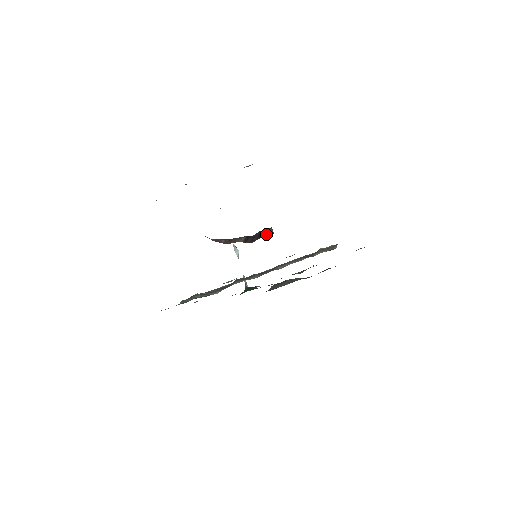
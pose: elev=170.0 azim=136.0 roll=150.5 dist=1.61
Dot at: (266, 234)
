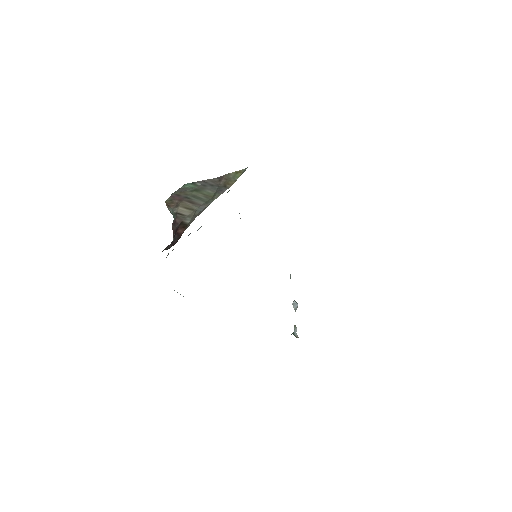
Dot at: occluded
